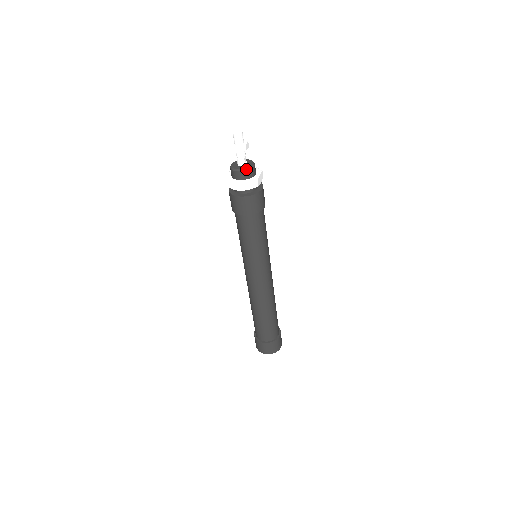
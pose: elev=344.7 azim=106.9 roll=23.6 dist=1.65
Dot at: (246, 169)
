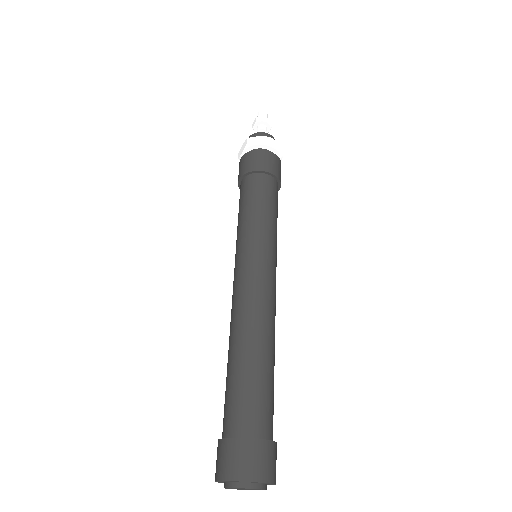
Dot at: (273, 137)
